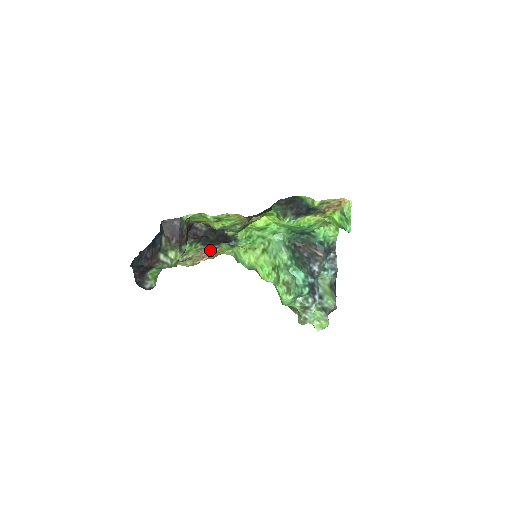
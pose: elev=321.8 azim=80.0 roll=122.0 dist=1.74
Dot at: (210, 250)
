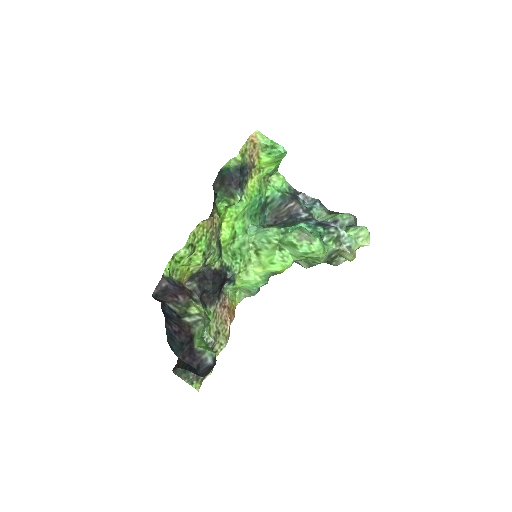
Dot at: (223, 307)
